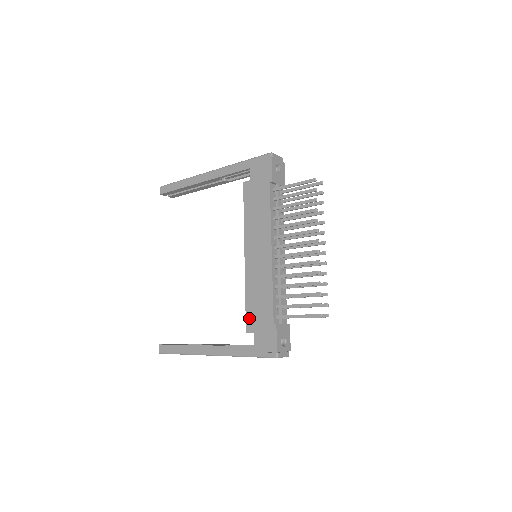
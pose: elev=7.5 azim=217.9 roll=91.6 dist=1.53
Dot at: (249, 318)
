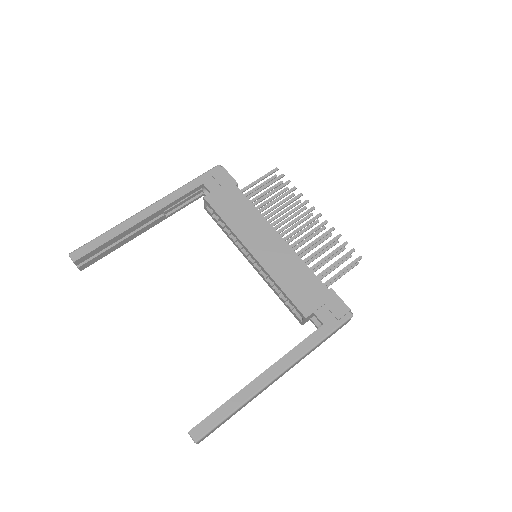
Dot at: (299, 303)
